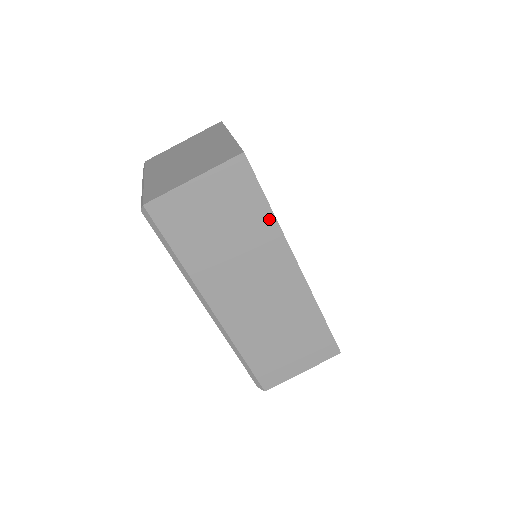
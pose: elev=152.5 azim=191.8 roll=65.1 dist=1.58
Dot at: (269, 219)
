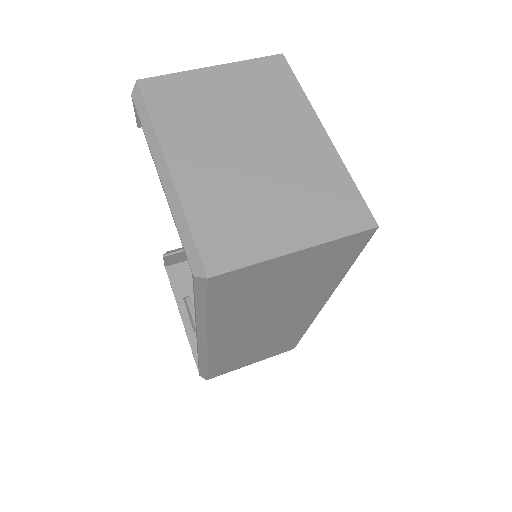
Dot at: (336, 279)
